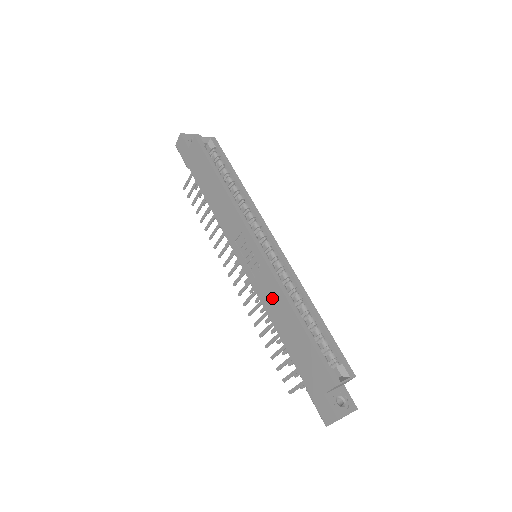
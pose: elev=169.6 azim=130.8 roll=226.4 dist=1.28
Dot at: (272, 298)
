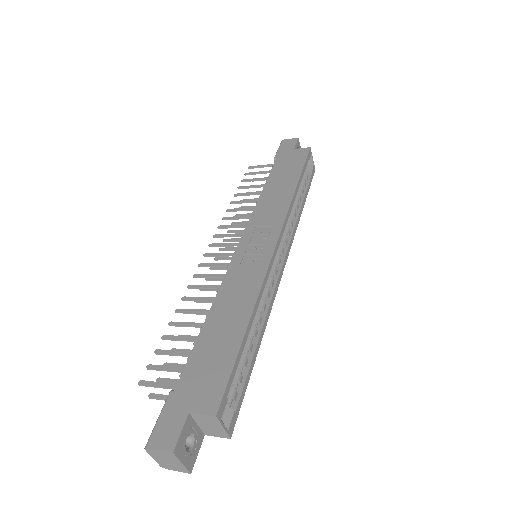
Dot at: (239, 289)
